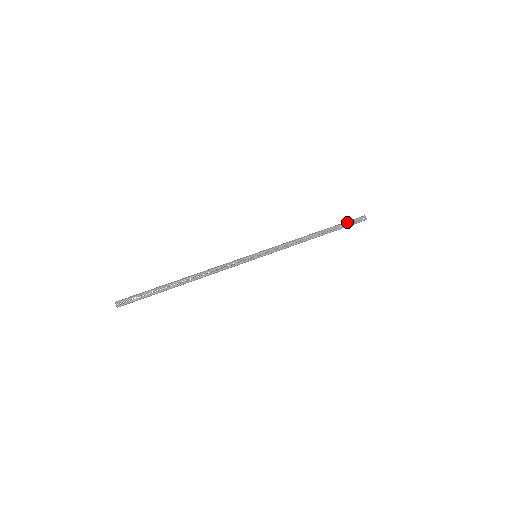
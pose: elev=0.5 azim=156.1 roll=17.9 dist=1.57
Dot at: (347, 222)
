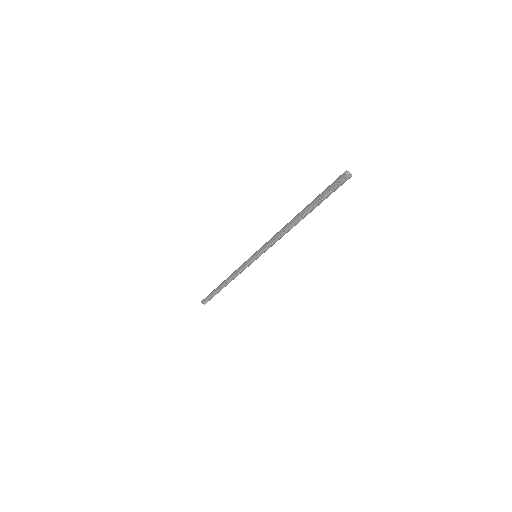
Dot at: (323, 194)
